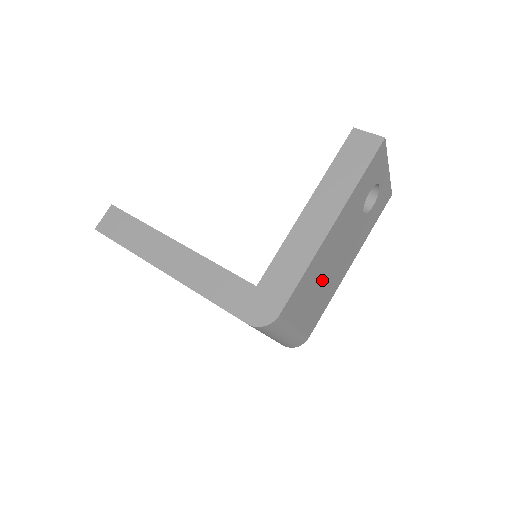
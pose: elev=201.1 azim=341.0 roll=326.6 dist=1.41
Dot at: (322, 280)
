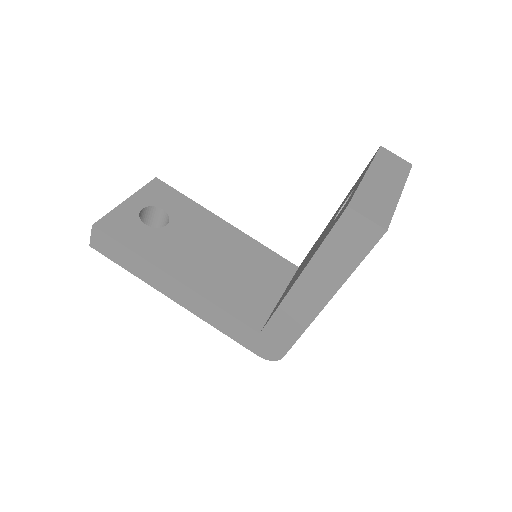
Dot at: occluded
